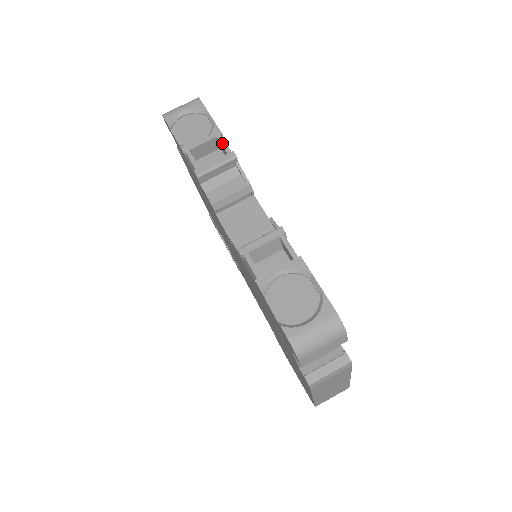
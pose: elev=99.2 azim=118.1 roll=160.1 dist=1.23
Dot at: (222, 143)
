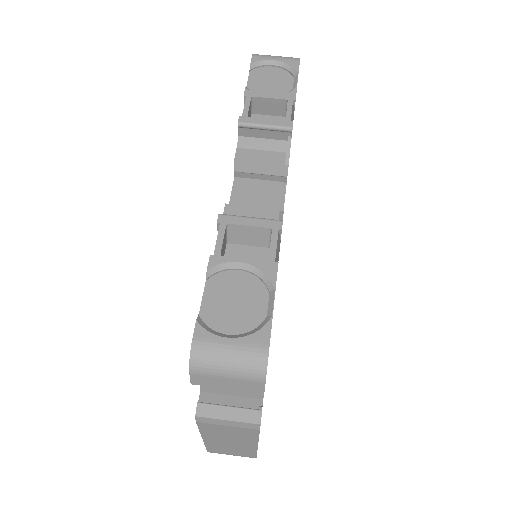
Dot at: (288, 108)
